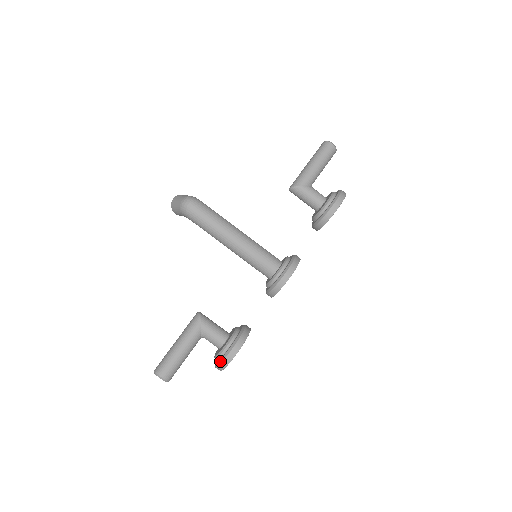
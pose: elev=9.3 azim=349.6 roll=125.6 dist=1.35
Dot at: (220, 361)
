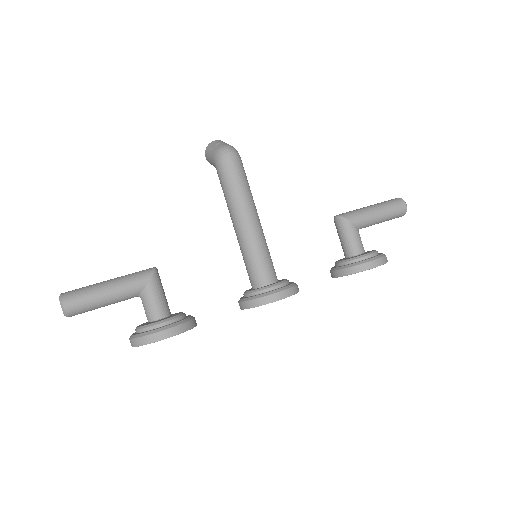
Dot at: (140, 335)
